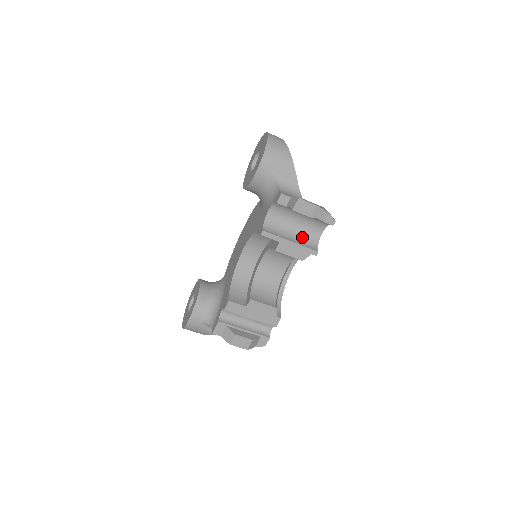
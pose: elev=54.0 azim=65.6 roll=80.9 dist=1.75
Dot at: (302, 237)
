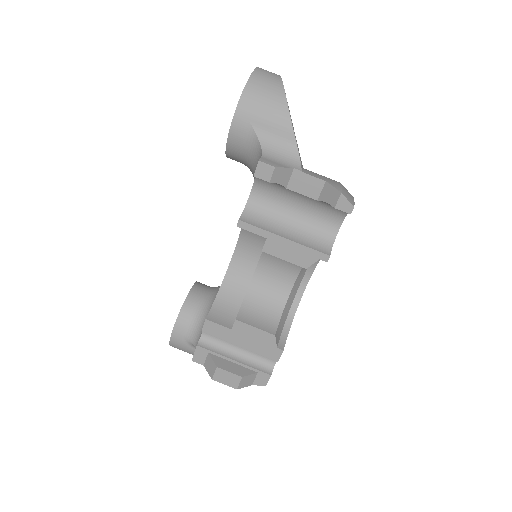
Dot at: (306, 231)
